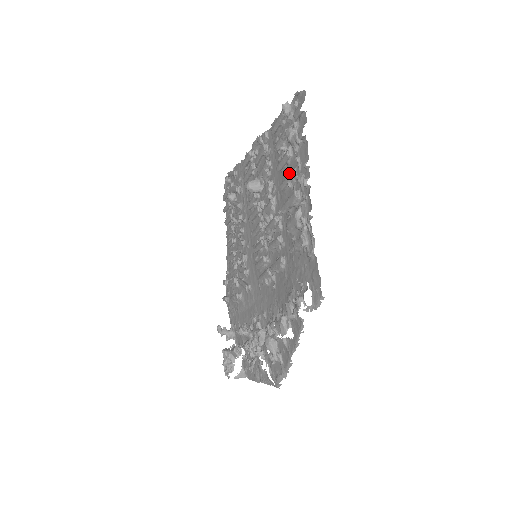
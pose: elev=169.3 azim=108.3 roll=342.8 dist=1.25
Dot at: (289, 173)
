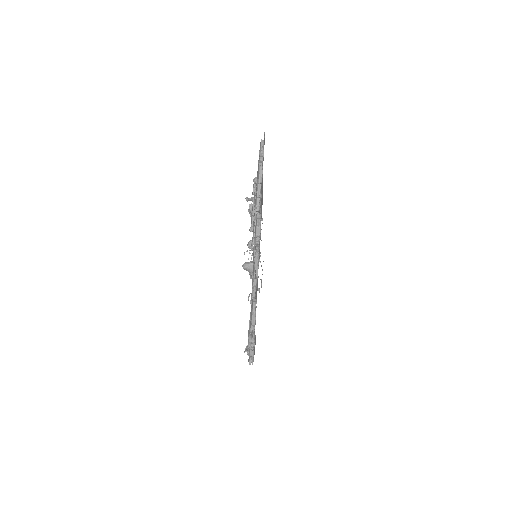
Dot at: occluded
